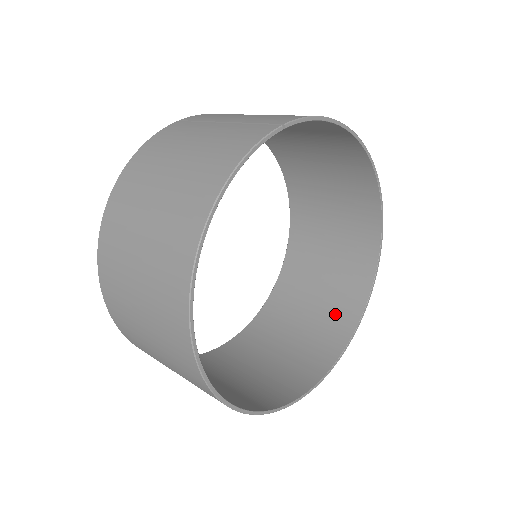
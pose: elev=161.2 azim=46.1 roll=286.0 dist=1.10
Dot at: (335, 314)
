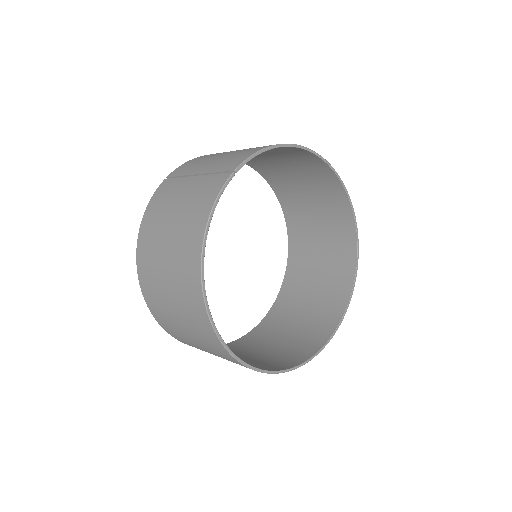
Dot at: (336, 275)
